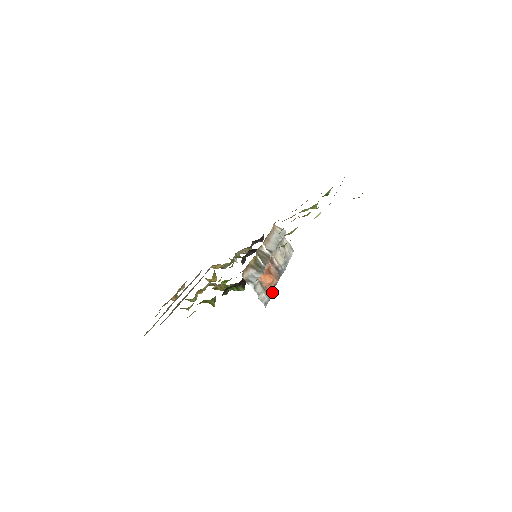
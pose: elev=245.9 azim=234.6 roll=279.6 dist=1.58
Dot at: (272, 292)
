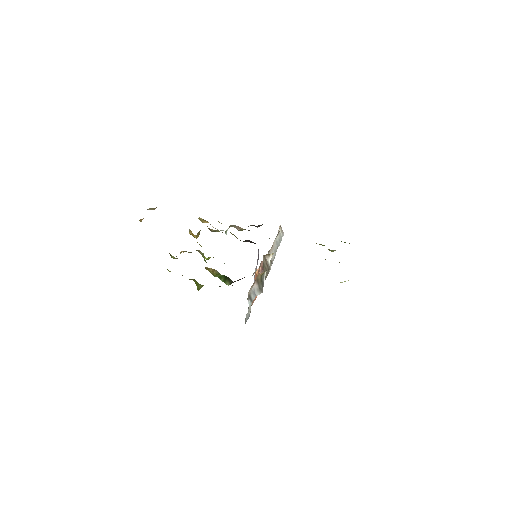
Dot at: occluded
